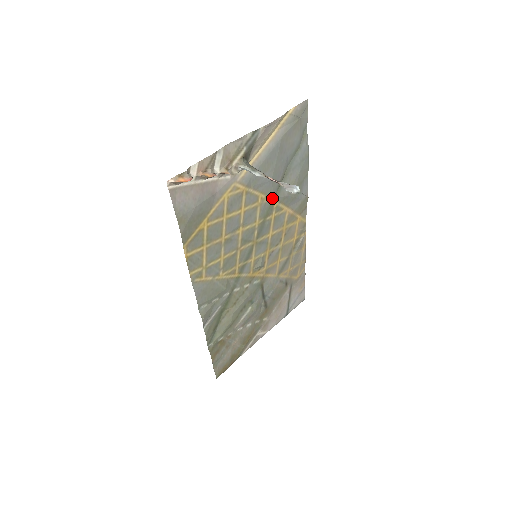
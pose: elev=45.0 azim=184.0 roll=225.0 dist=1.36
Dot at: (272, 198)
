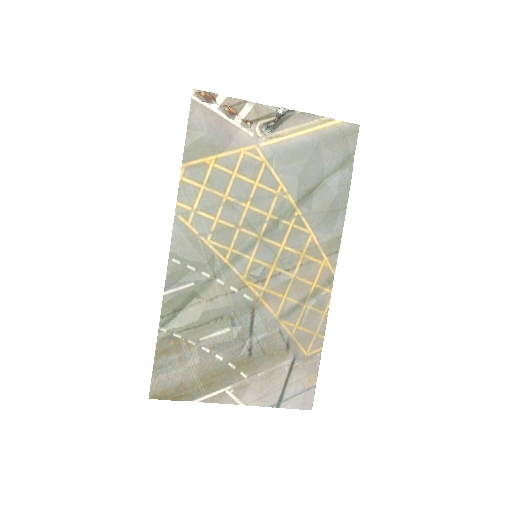
Dot at: (295, 201)
